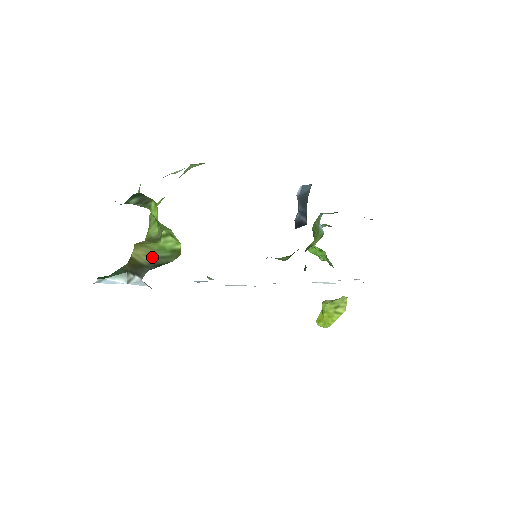
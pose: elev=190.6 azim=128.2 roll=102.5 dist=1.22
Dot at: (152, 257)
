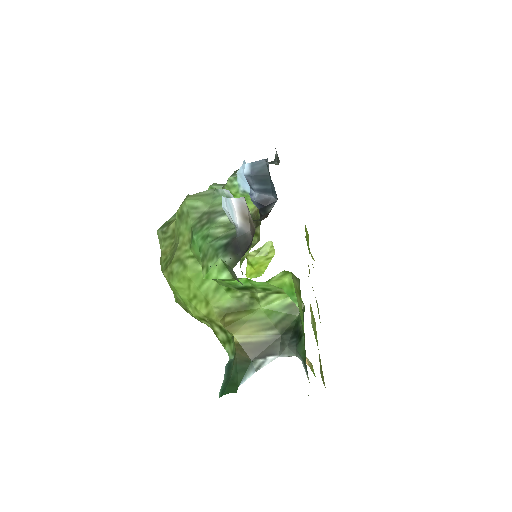
Dot at: (270, 327)
